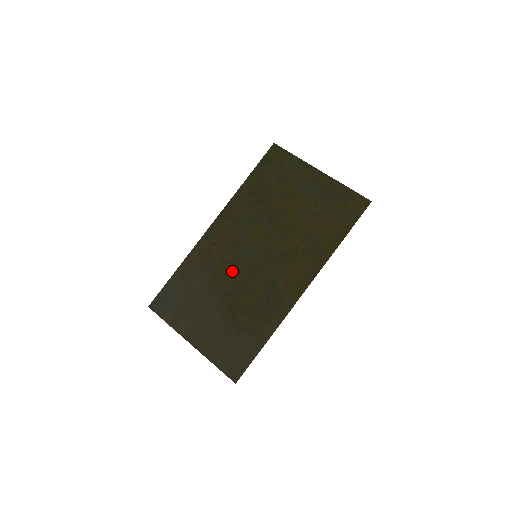
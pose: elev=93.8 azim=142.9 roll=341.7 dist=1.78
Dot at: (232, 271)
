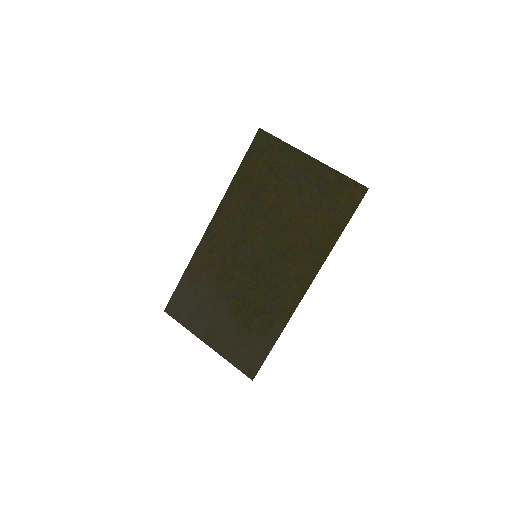
Dot at: (235, 273)
